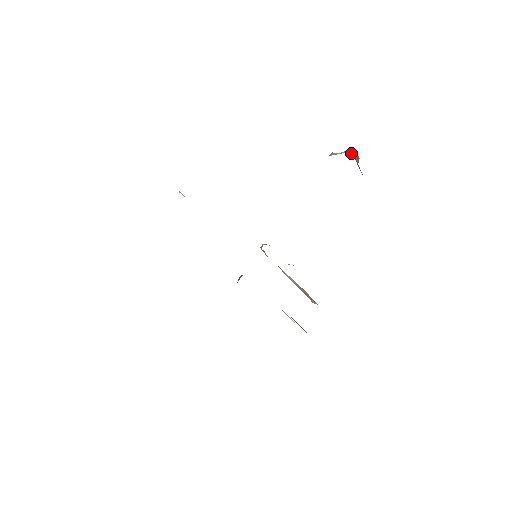
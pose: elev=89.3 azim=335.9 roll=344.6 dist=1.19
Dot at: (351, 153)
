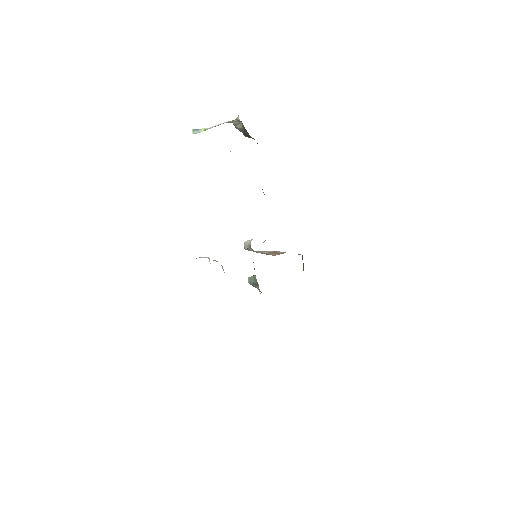
Dot at: (230, 122)
